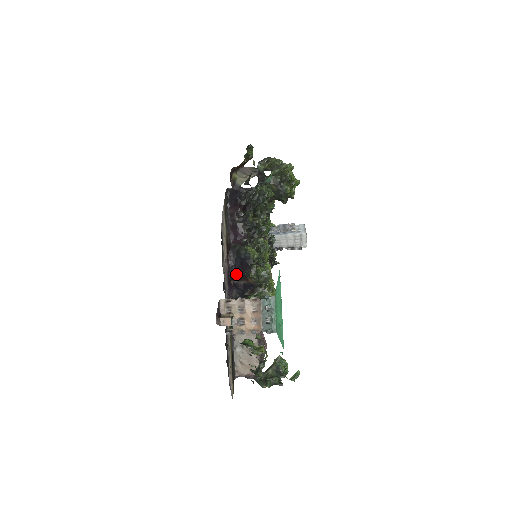
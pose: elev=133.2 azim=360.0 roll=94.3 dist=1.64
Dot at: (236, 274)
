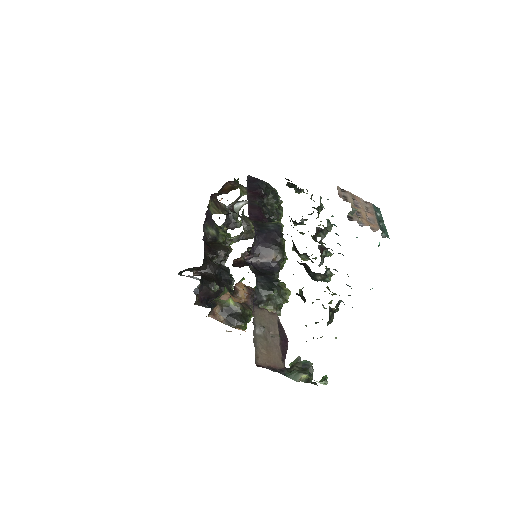
Dot at: (258, 247)
